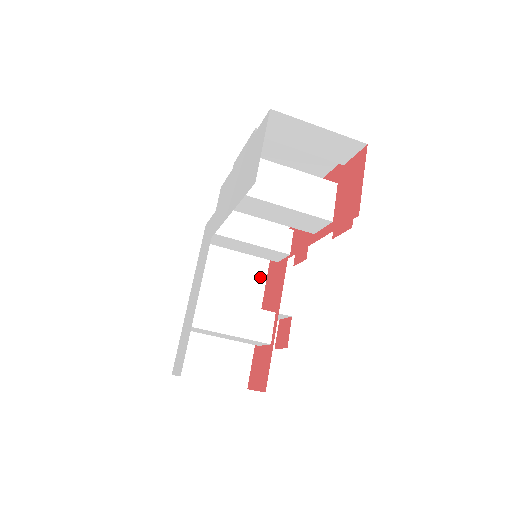
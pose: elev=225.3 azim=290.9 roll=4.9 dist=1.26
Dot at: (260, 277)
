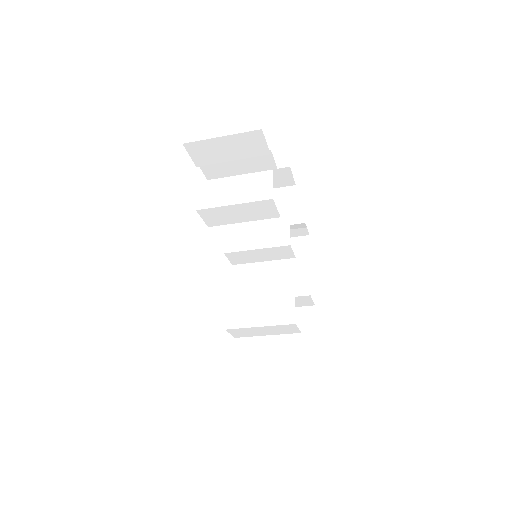
Dot at: (294, 277)
